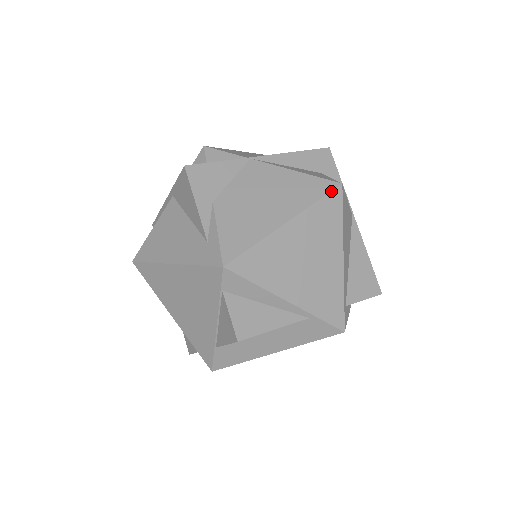
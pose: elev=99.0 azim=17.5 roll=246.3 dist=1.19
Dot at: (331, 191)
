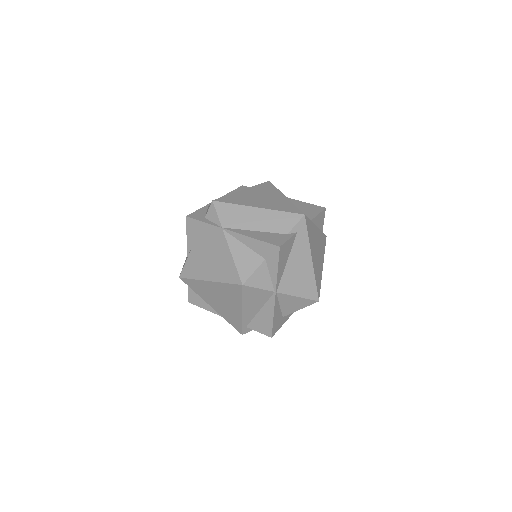
Dot at: (235, 284)
